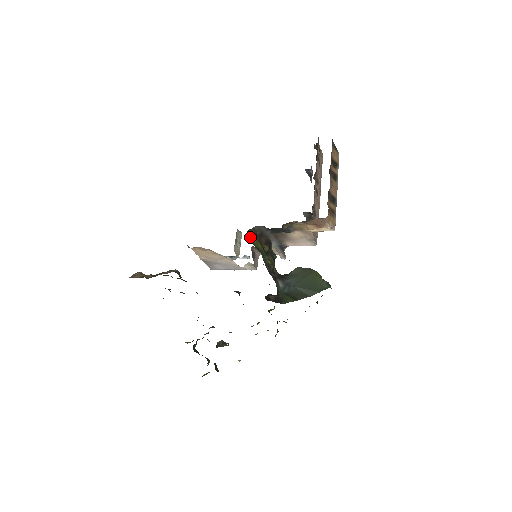
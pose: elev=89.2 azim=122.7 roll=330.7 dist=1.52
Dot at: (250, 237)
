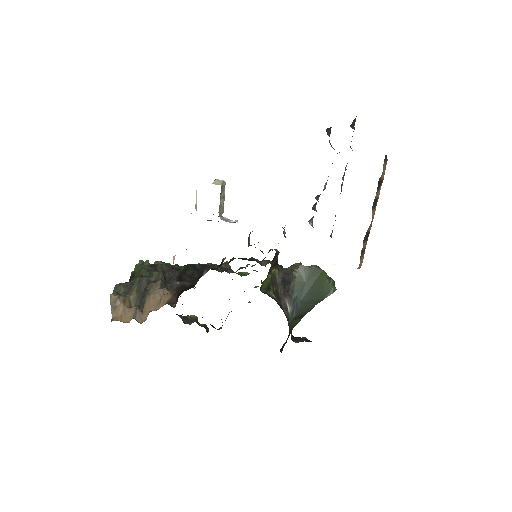
Dot at: (263, 285)
